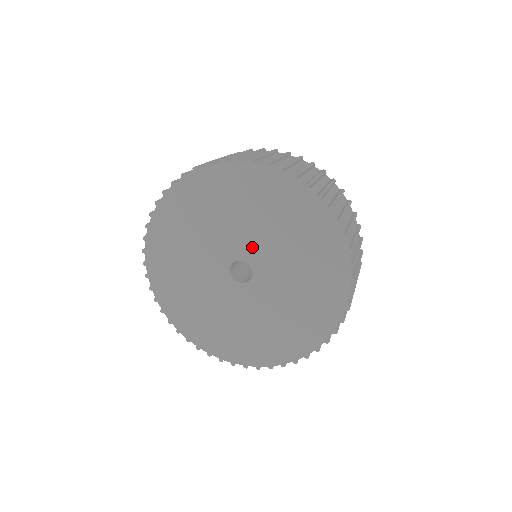
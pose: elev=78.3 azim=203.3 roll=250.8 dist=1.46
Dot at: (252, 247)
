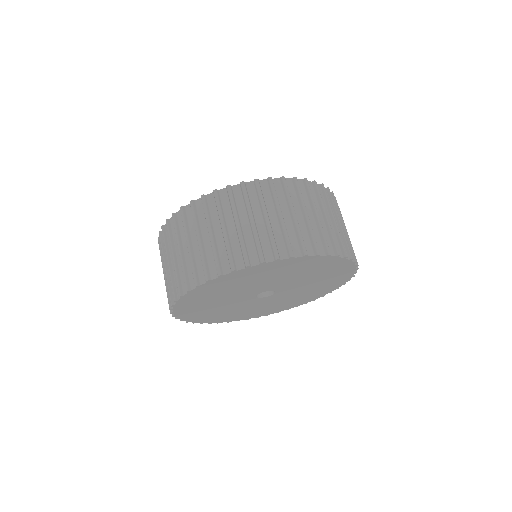
Dot at: (286, 285)
